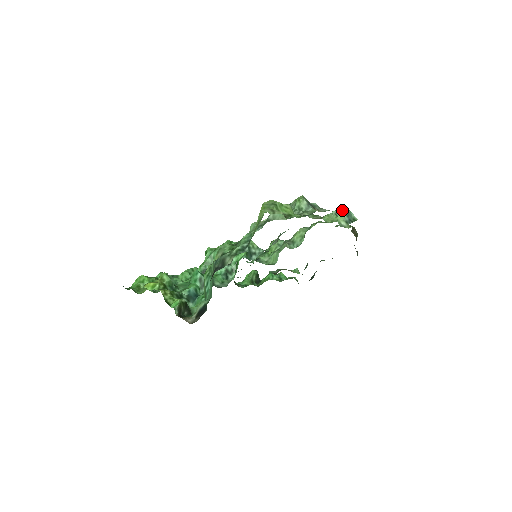
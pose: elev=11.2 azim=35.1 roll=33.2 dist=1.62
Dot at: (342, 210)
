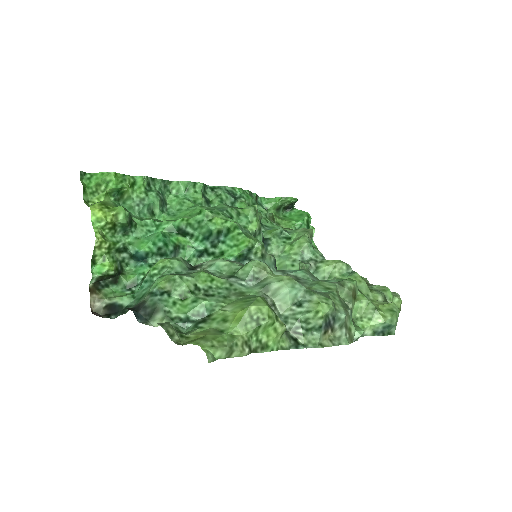
Dot at: (392, 311)
